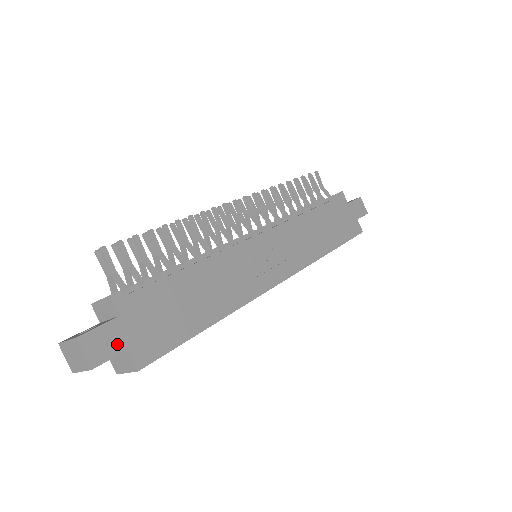
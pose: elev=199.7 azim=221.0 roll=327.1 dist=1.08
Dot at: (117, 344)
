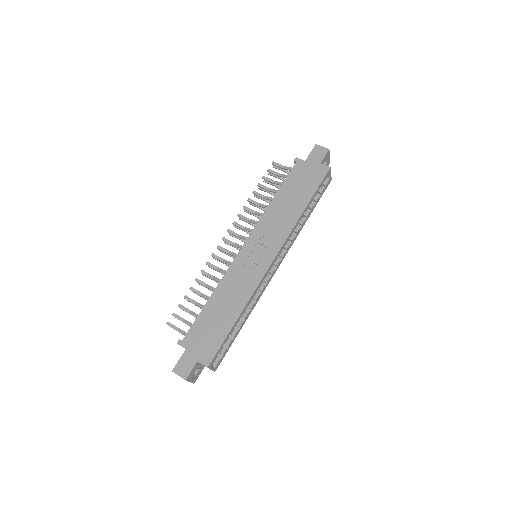
Dot at: (191, 362)
